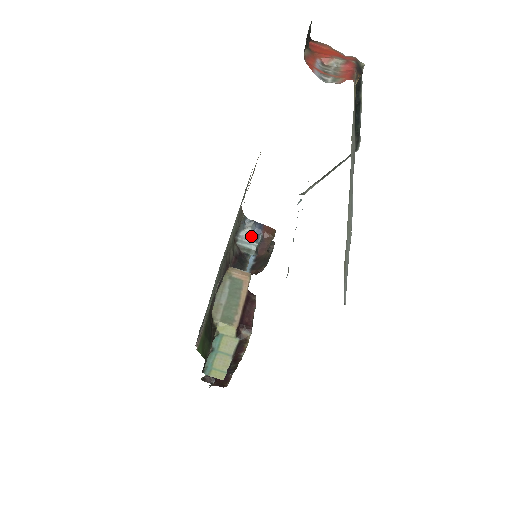
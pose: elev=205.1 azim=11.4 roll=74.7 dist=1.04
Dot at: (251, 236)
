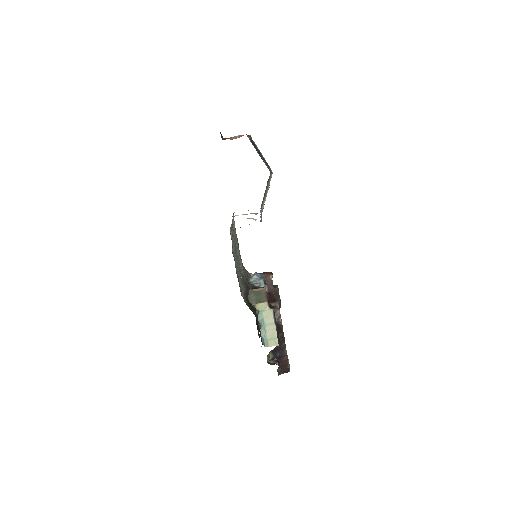
Dot at: (258, 279)
